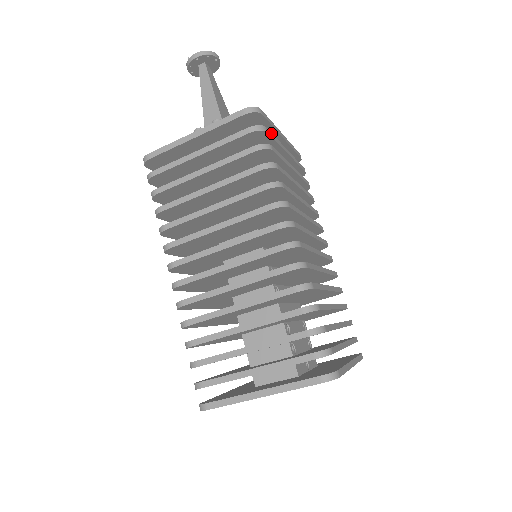
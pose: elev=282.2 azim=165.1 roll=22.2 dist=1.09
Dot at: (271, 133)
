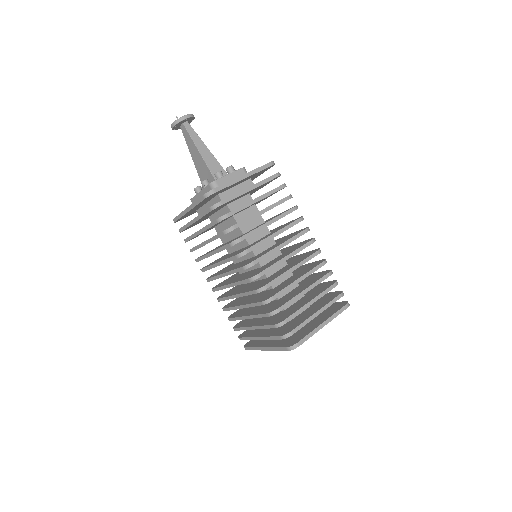
Dot at: occluded
